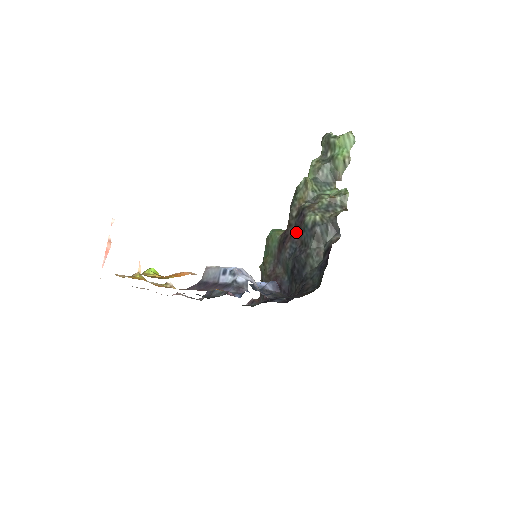
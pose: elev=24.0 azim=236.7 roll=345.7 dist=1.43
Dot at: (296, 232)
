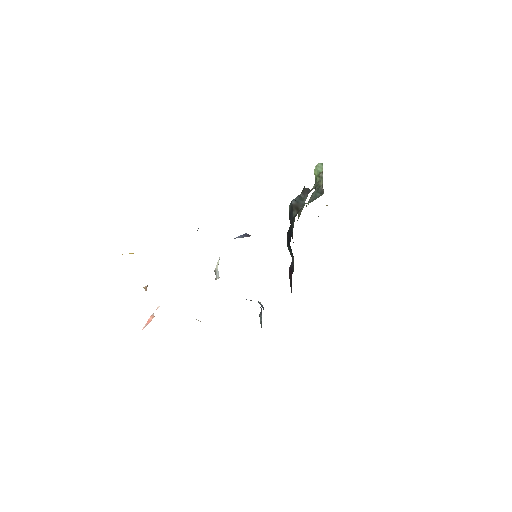
Dot at: occluded
